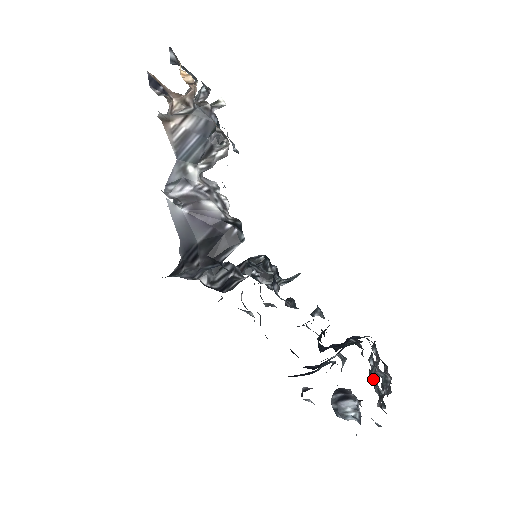
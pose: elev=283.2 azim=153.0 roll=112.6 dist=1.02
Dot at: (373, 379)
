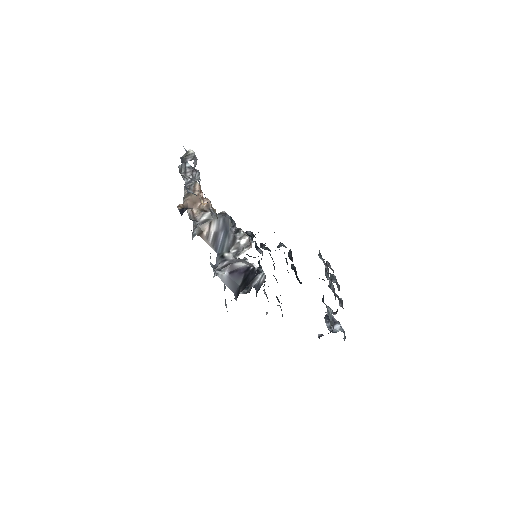
Dot at: (333, 290)
